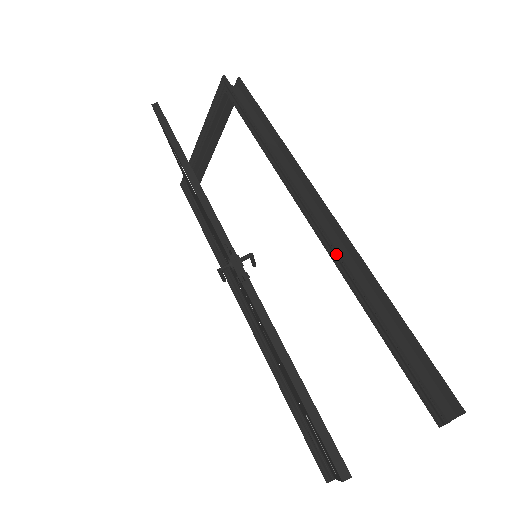
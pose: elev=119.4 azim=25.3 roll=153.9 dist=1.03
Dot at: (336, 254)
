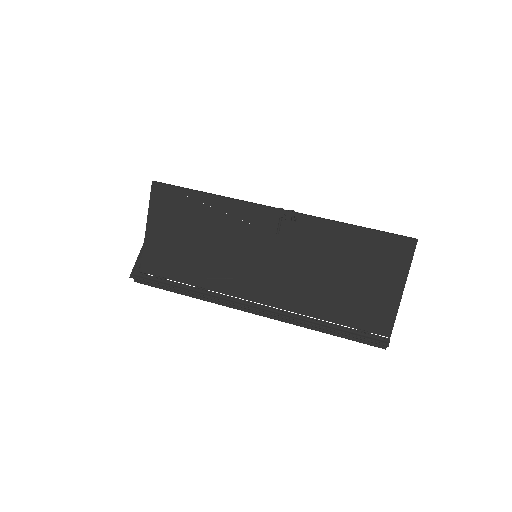
Dot at: occluded
